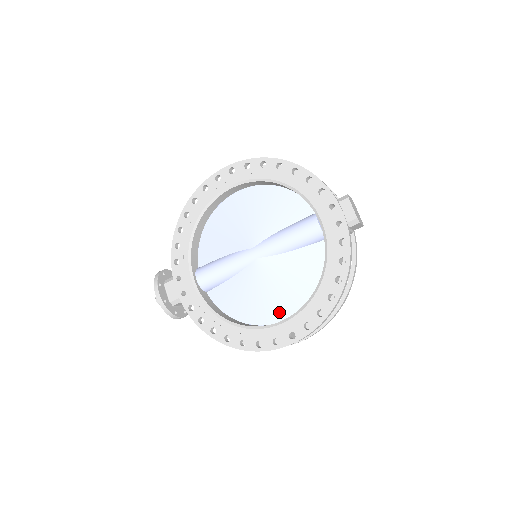
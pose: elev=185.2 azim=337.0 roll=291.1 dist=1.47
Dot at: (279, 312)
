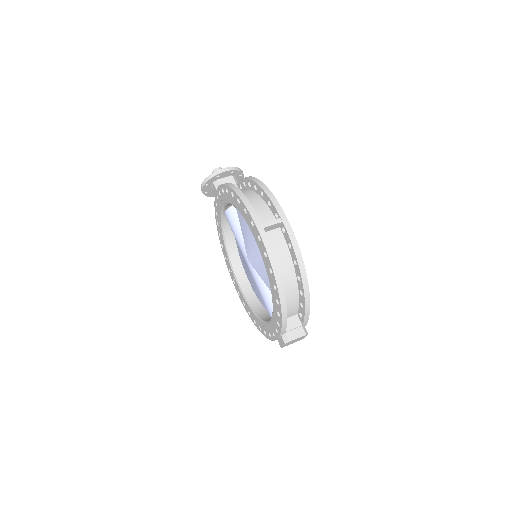
Dot at: (248, 277)
